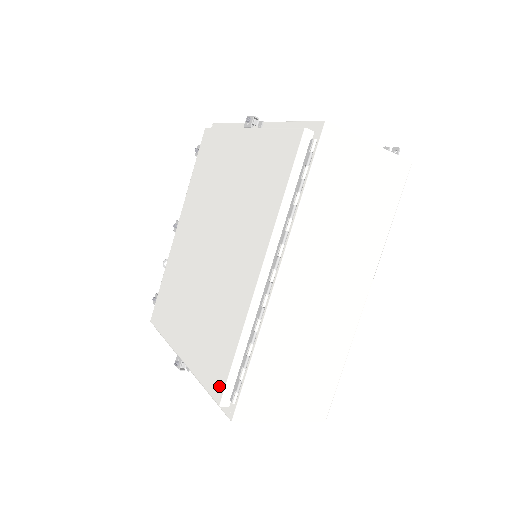
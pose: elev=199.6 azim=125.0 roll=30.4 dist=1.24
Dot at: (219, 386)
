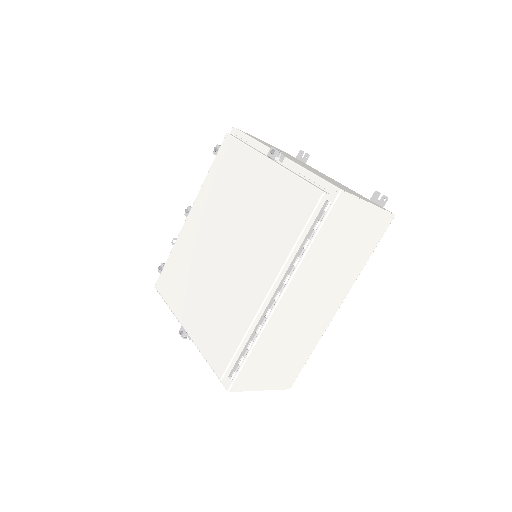
Dot at: (221, 365)
